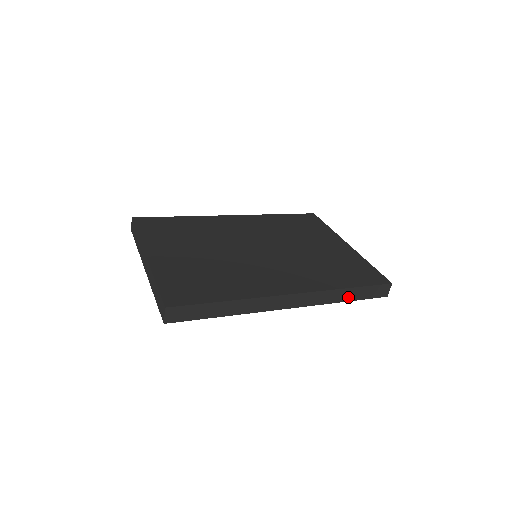
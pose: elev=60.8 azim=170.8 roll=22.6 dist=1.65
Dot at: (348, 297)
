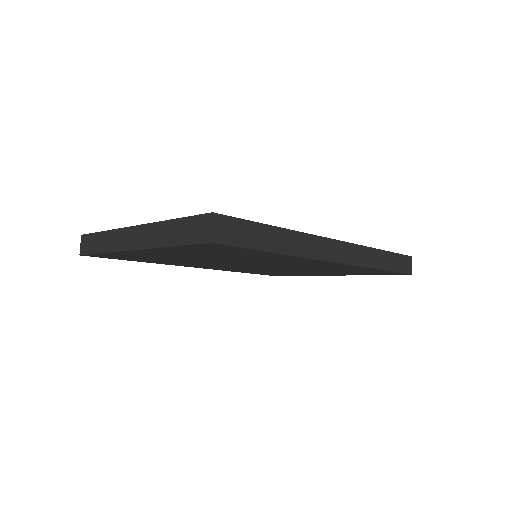
Dot at: (383, 264)
